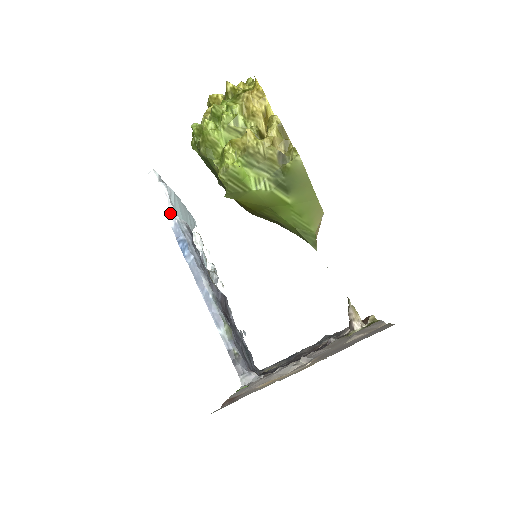
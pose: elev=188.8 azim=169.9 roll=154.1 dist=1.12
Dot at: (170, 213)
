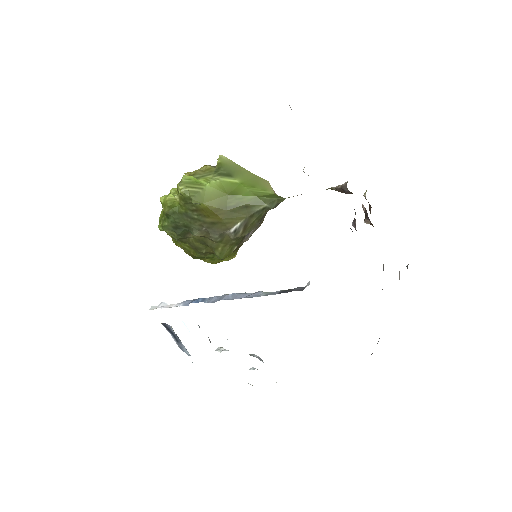
Dot at: (176, 305)
